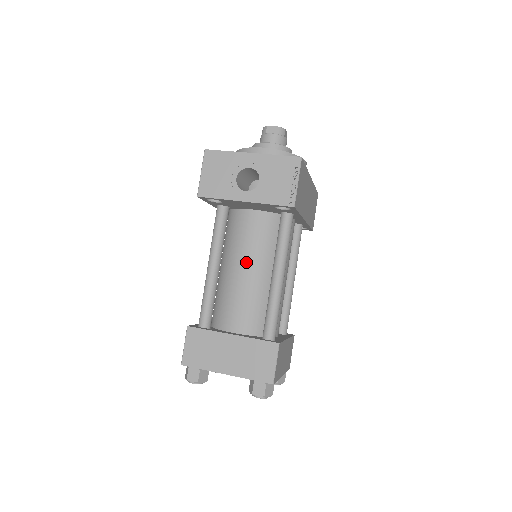
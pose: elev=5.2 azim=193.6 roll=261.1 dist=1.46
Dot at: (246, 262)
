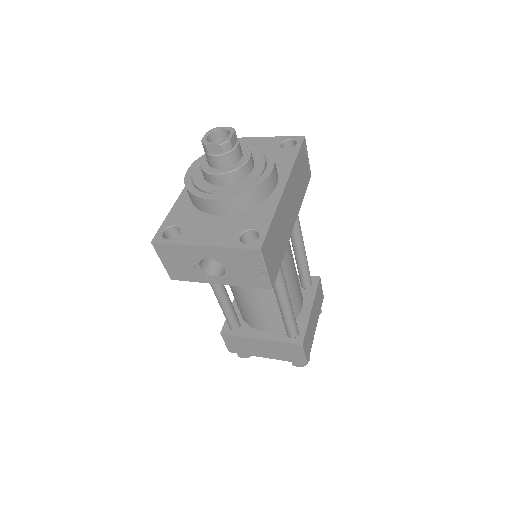
Dot at: (247, 289)
